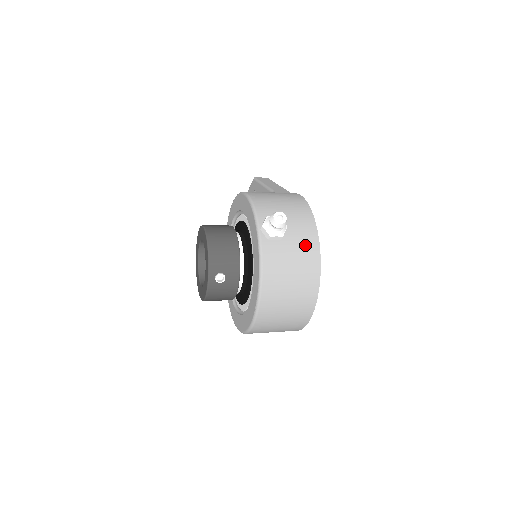
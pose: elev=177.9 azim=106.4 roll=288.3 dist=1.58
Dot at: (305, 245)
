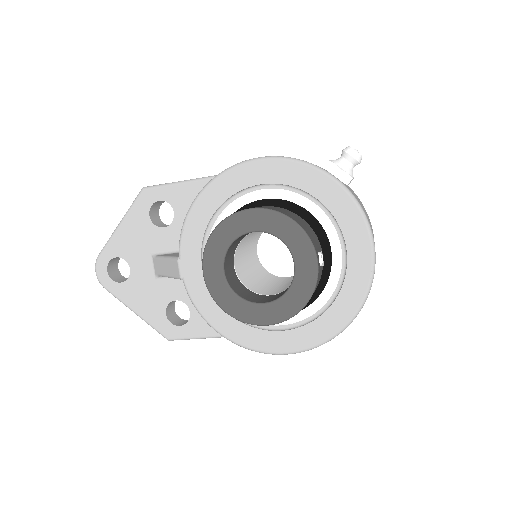
Dot at: occluded
